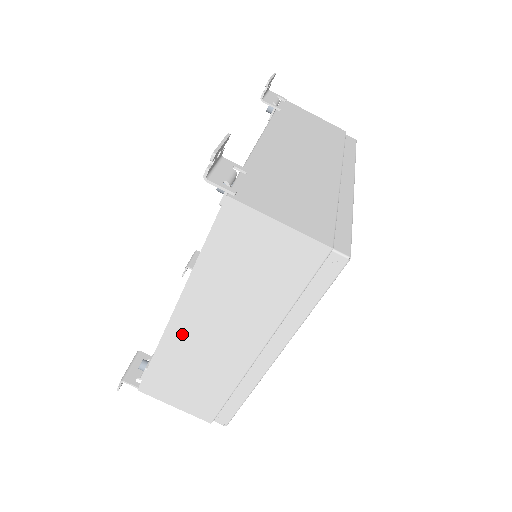
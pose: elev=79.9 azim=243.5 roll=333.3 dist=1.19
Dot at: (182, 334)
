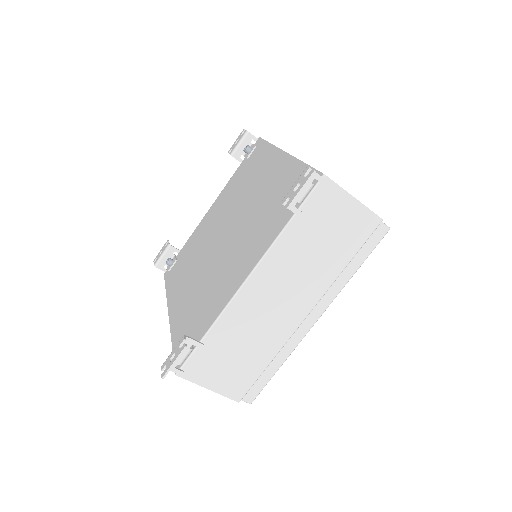
Dot at: occluded
